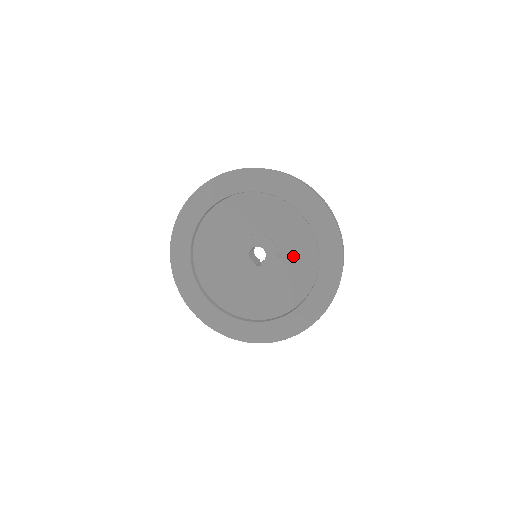
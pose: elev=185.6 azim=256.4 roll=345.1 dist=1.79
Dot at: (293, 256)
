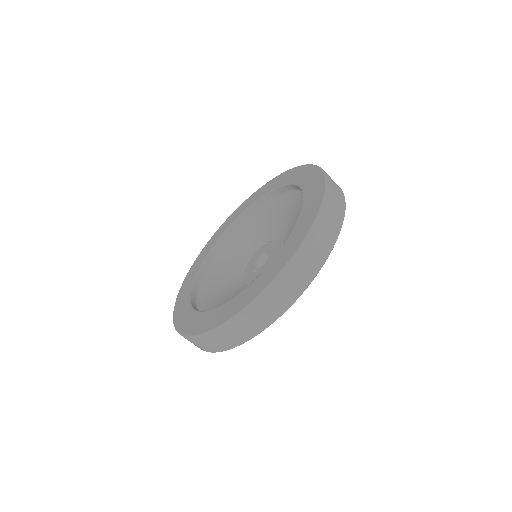
Dot at: occluded
